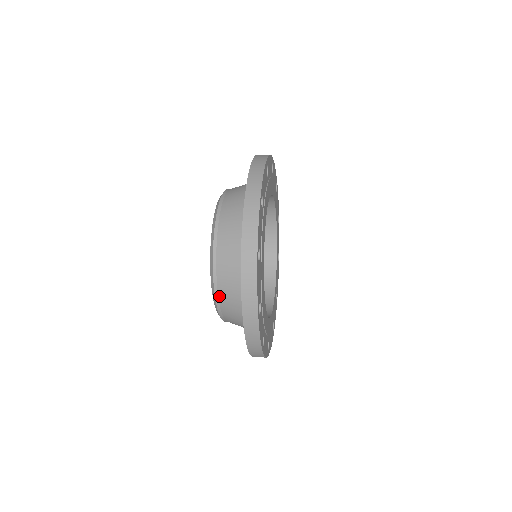
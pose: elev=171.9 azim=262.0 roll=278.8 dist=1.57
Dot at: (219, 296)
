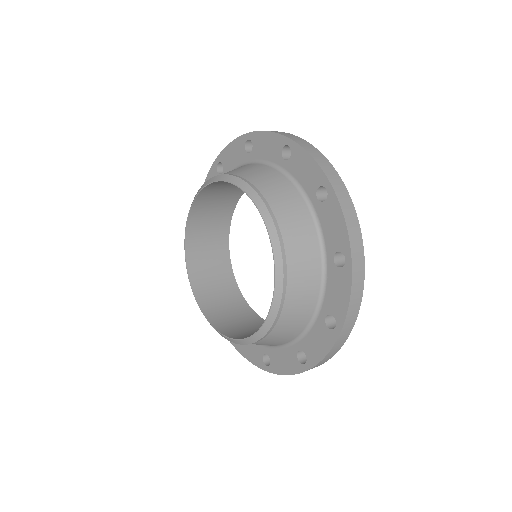
Dot at: (281, 315)
